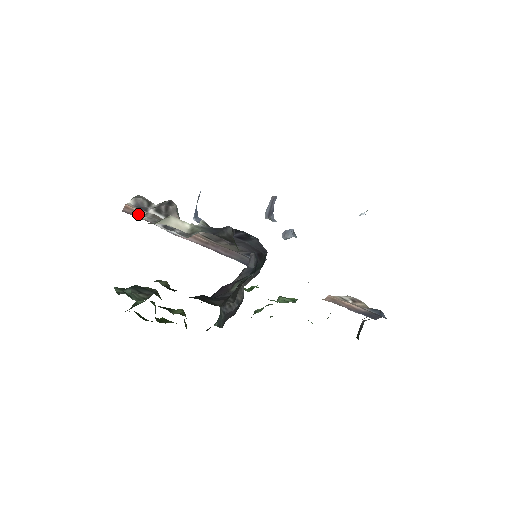
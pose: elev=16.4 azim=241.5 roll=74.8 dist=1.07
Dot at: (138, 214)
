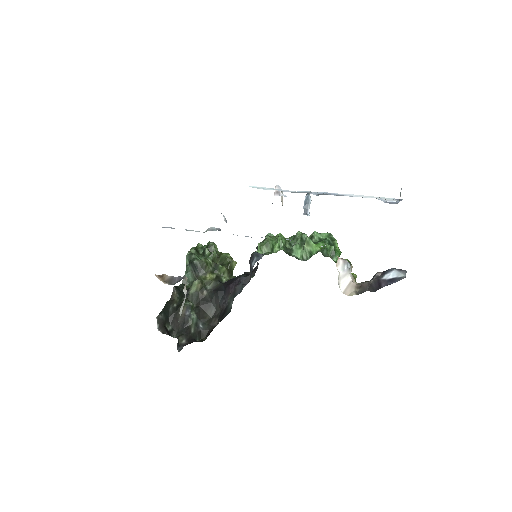
Dot at: occluded
